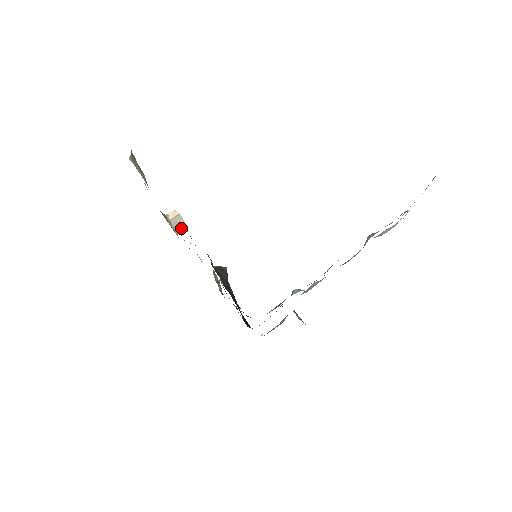
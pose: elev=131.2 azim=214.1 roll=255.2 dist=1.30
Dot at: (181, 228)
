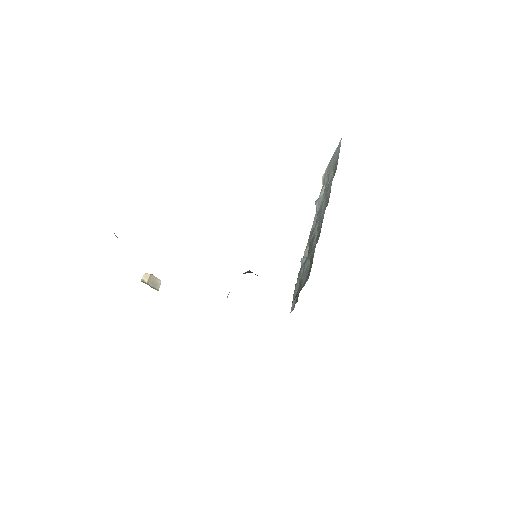
Dot at: (158, 285)
